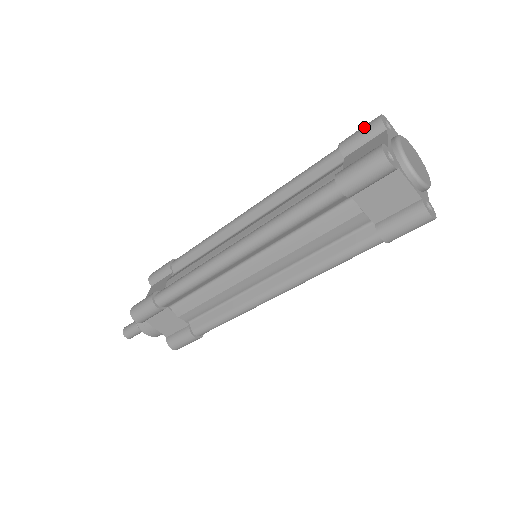
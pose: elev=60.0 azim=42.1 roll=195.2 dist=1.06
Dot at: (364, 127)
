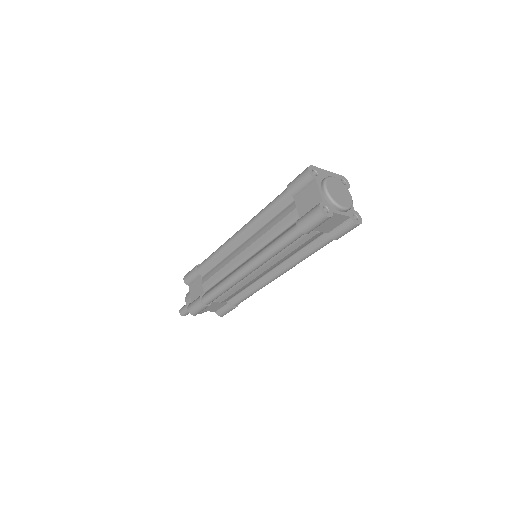
Dot at: (300, 178)
